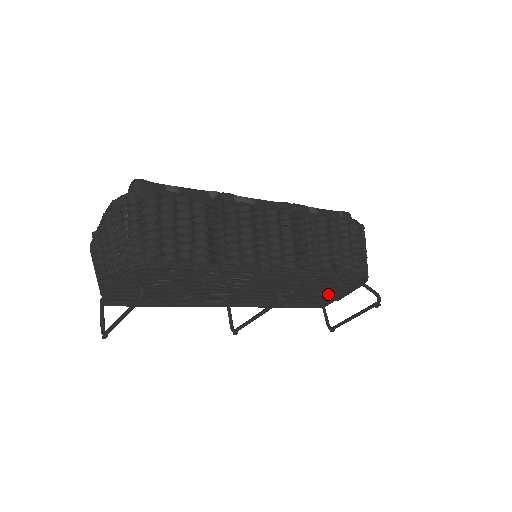
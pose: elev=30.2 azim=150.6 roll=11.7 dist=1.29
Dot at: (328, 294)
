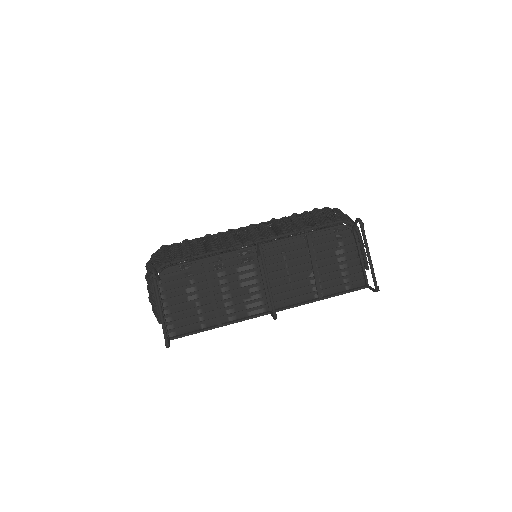
Dot at: (351, 266)
